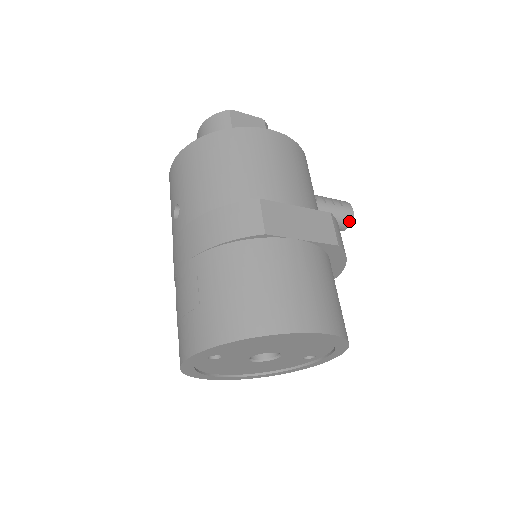
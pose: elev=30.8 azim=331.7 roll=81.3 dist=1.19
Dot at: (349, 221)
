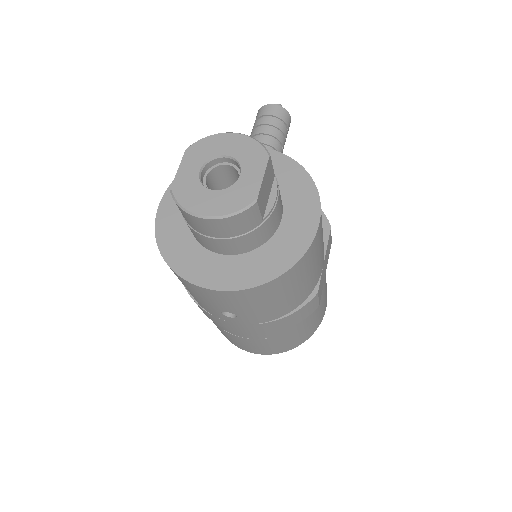
Dot at: occluded
